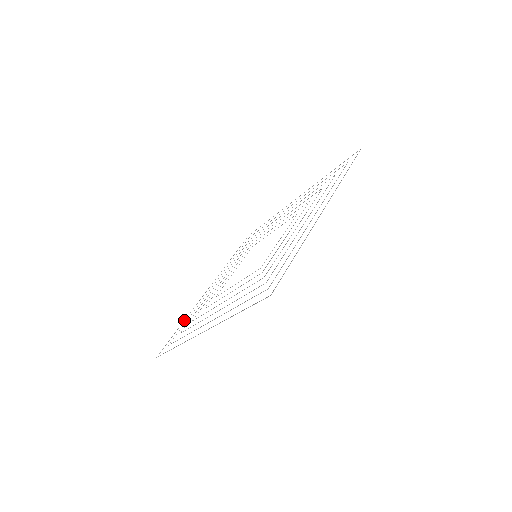
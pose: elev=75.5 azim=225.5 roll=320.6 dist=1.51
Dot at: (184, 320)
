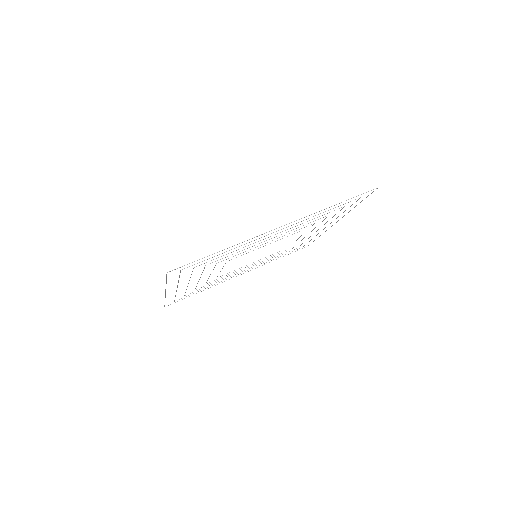
Dot at: occluded
